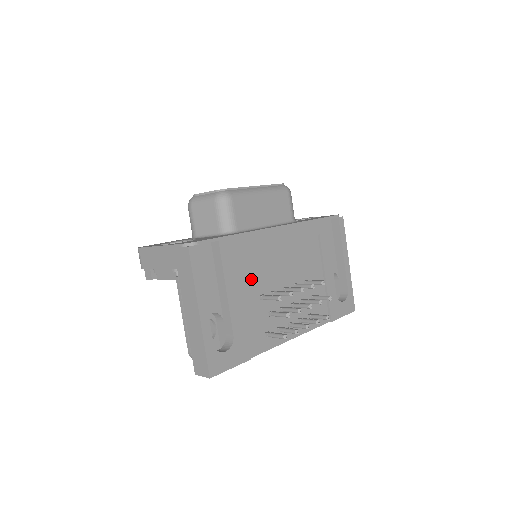
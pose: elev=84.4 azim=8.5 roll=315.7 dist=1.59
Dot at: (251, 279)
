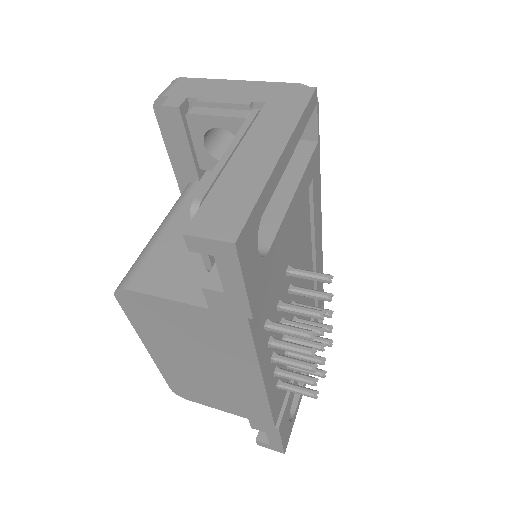
Dot at: (296, 233)
